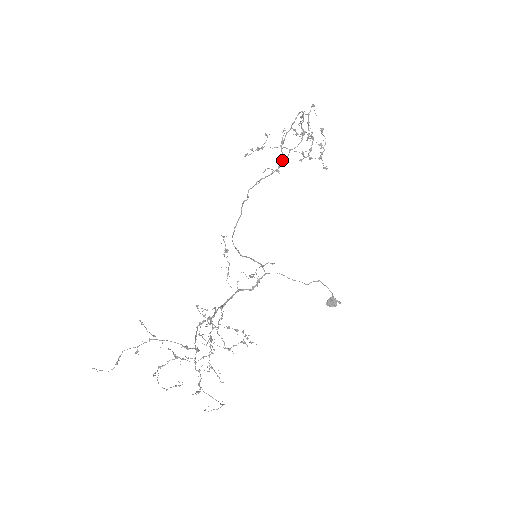
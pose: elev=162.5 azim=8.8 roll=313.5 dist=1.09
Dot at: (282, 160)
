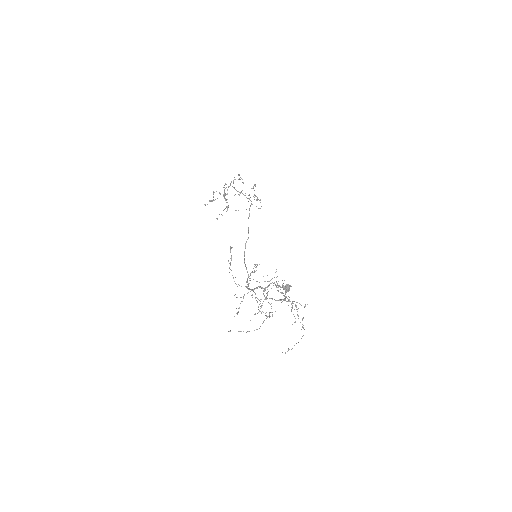
Dot at: occluded
